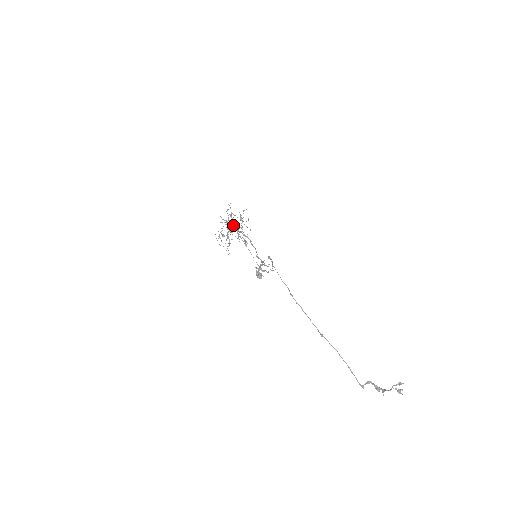
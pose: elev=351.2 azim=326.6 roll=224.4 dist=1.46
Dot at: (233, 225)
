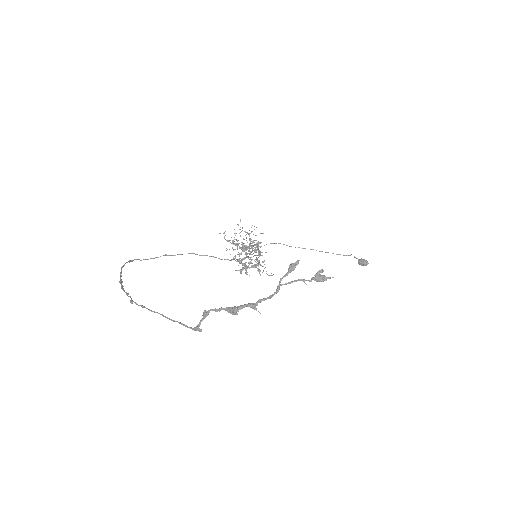
Dot at: (244, 246)
